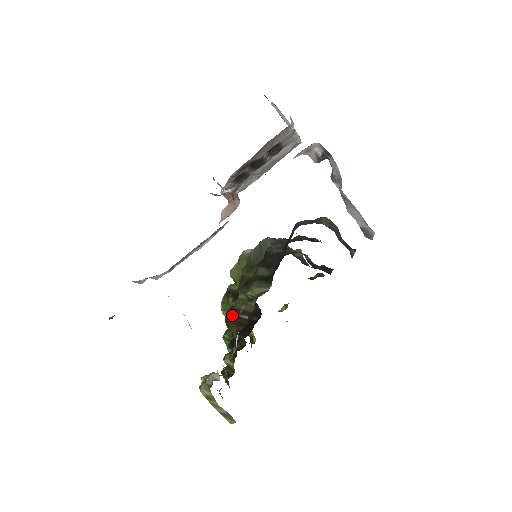
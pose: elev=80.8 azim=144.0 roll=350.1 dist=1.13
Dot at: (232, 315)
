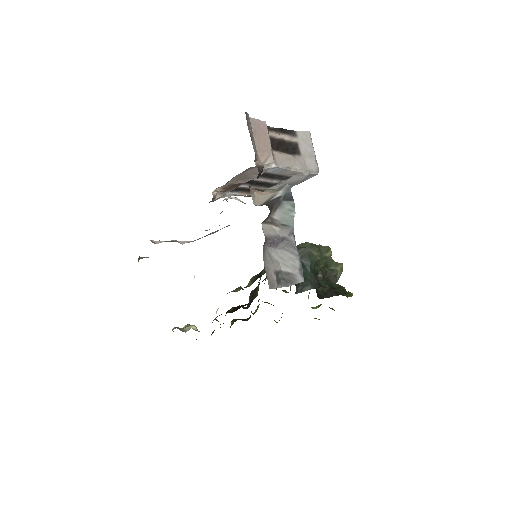
Dot at: (253, 292)
